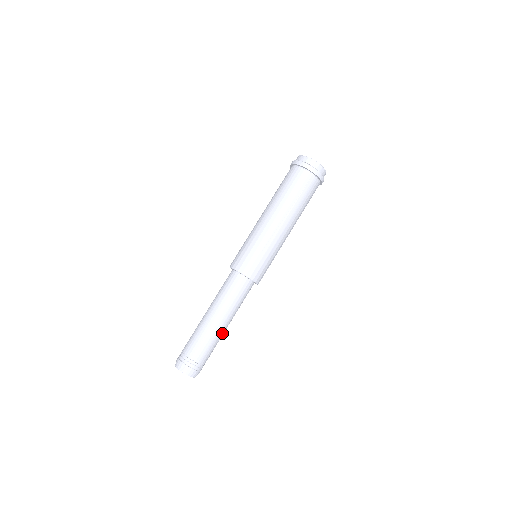
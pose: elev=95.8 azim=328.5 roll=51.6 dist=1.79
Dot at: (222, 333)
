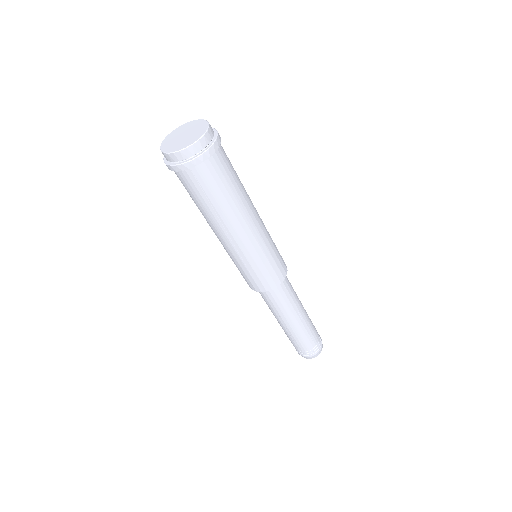
Dot at: (302, 324)
